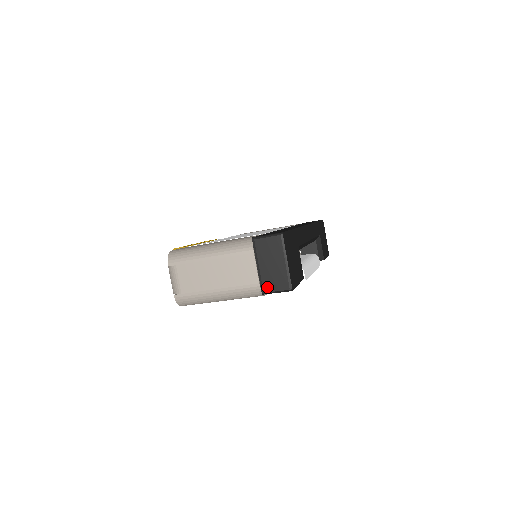
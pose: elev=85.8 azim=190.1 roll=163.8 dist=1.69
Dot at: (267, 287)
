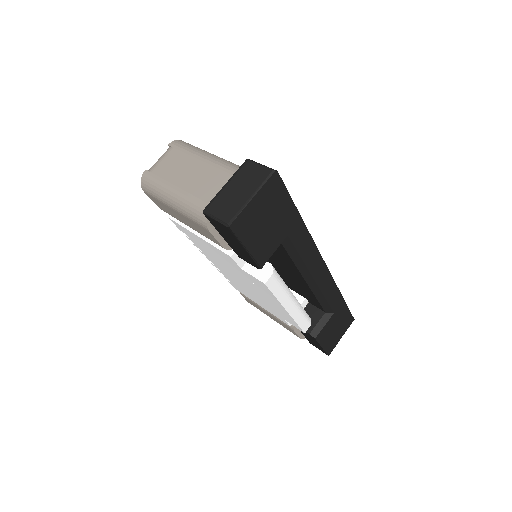
Dot at: (213, 207)
